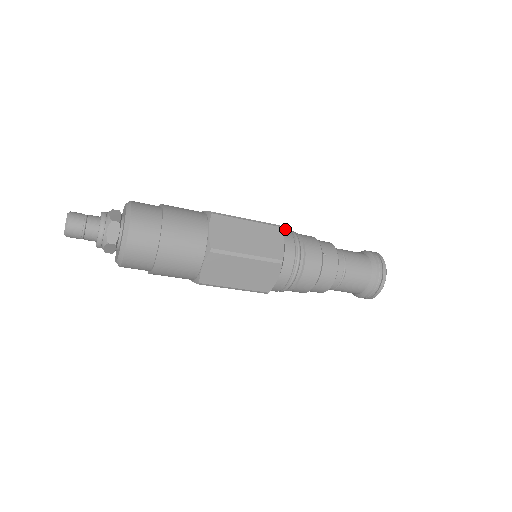
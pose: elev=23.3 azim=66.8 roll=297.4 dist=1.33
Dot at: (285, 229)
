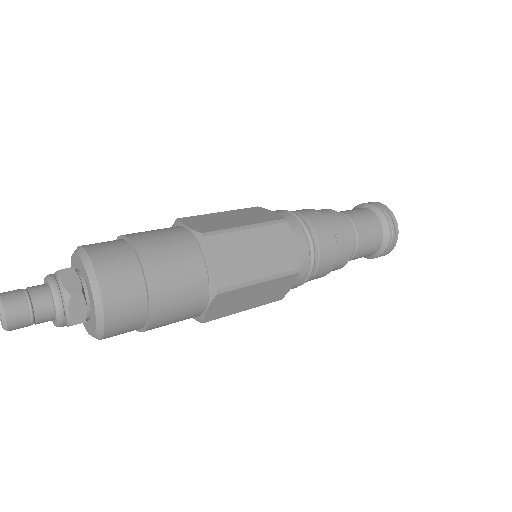
Dot at: (288, 216)
